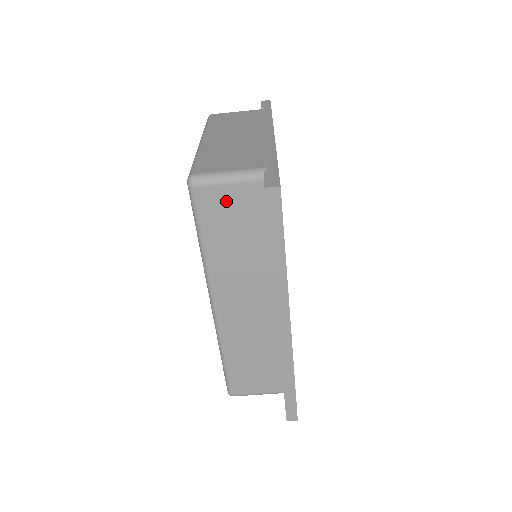
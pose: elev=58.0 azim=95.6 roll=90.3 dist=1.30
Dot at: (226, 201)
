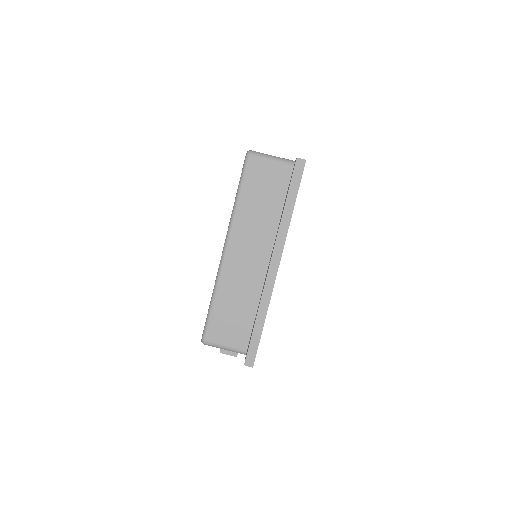
Dot at: (266, 172)
